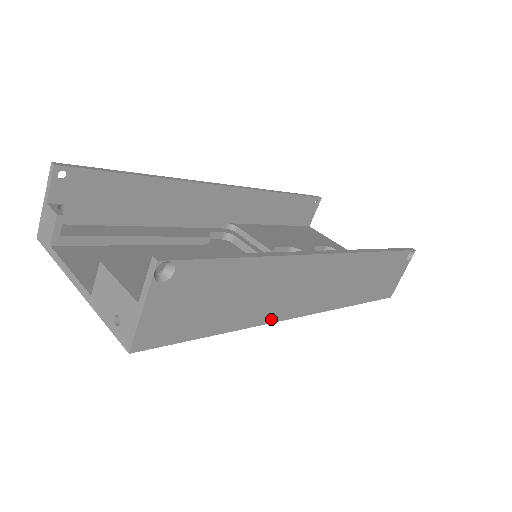
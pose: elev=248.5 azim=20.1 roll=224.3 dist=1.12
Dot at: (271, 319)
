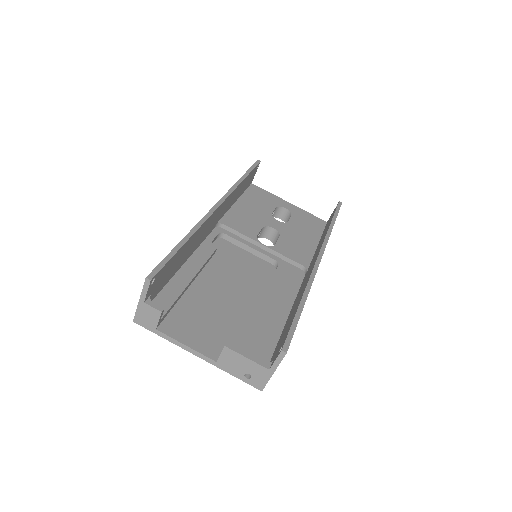
Dot at: occluded
